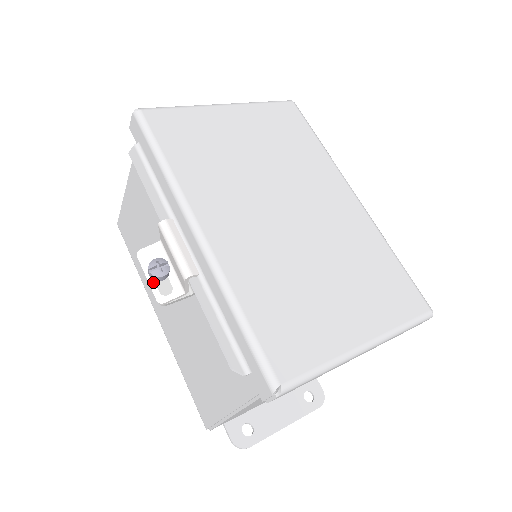
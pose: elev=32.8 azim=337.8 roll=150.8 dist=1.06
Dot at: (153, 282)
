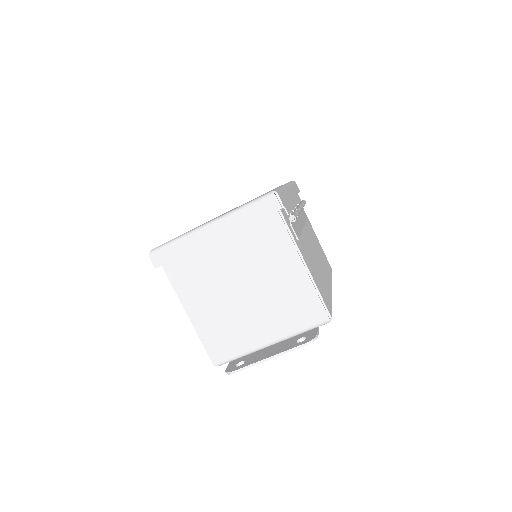
Dot at: occluded
